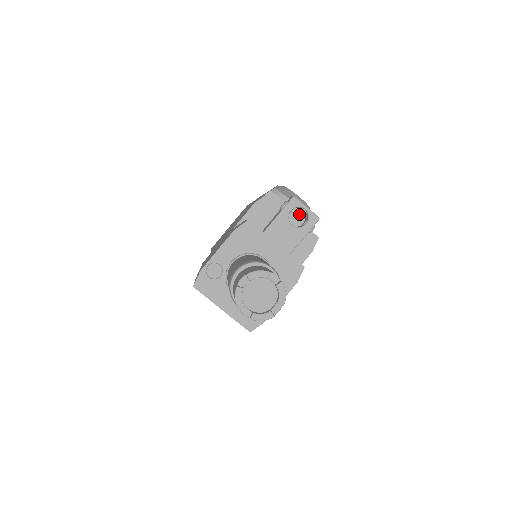
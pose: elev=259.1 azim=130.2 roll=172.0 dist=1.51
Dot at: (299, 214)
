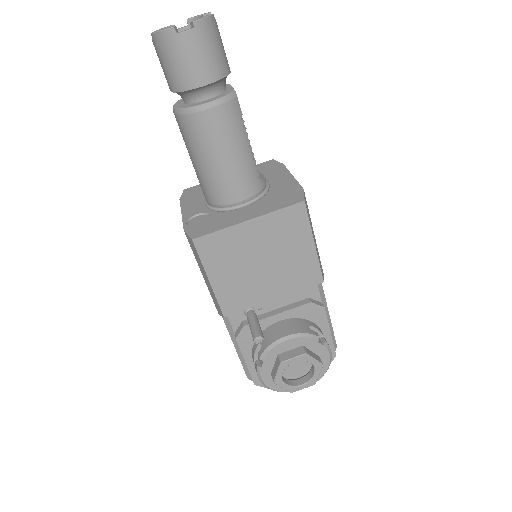
Dot at: occluded
